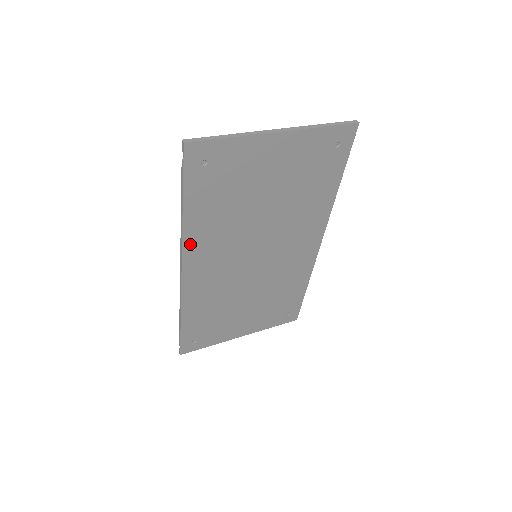
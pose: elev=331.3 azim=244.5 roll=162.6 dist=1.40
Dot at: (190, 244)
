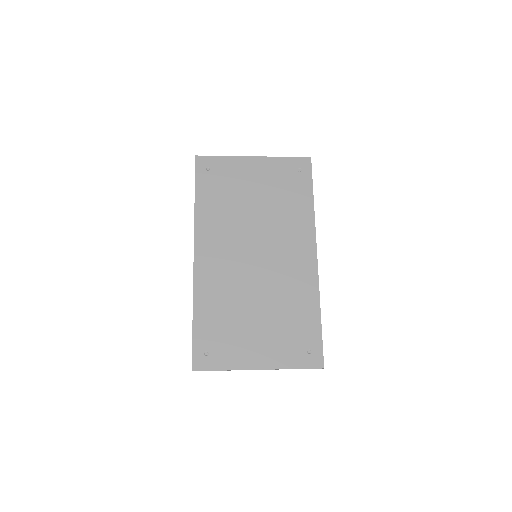
Dot at: (200, 229)
